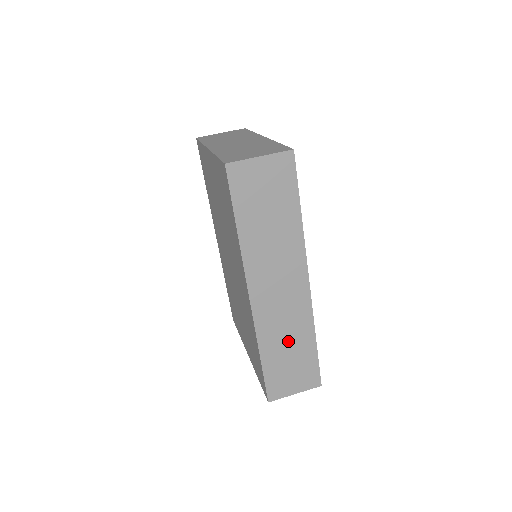
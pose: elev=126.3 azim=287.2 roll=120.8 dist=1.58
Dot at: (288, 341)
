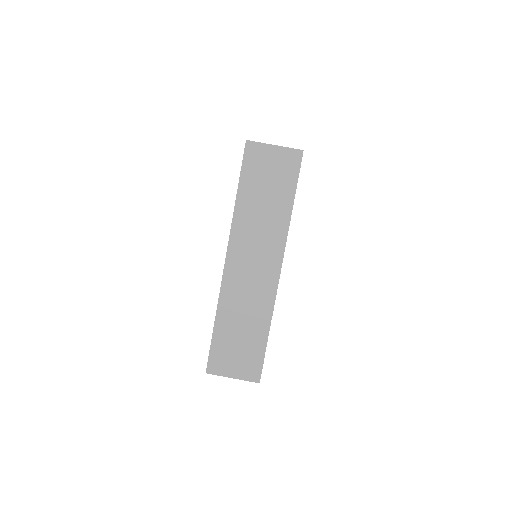
Dot at: (244, 319)
